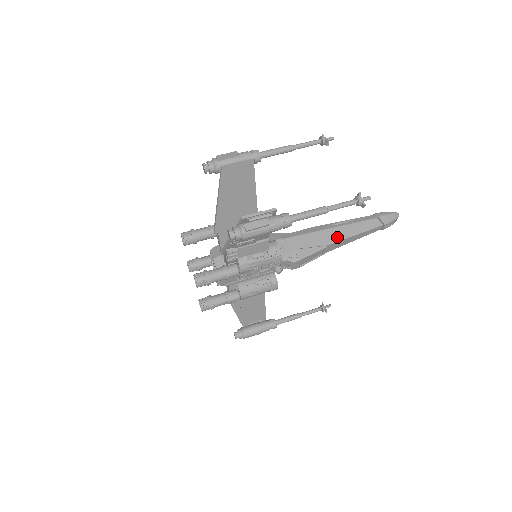
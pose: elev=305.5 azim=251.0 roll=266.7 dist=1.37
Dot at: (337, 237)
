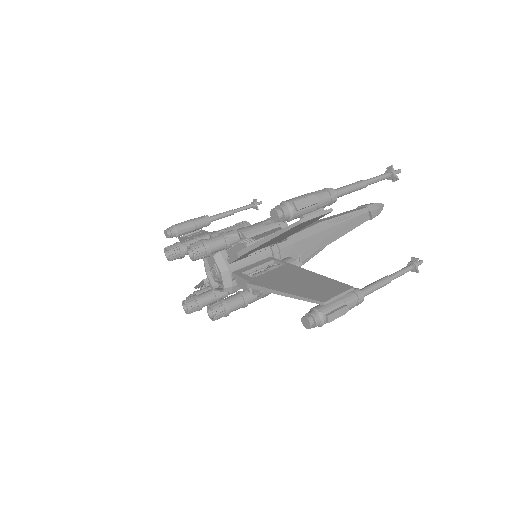
Dot at: (335, 236)
